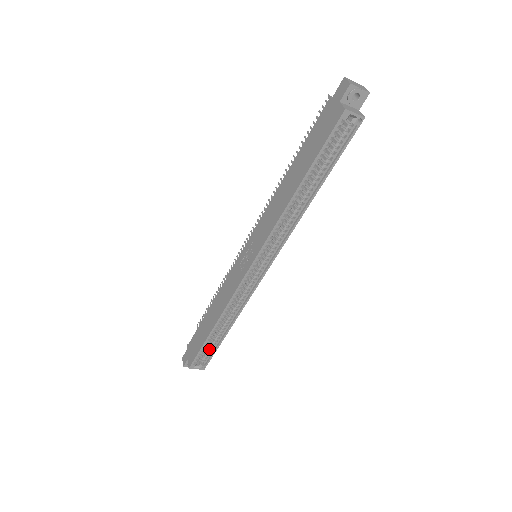
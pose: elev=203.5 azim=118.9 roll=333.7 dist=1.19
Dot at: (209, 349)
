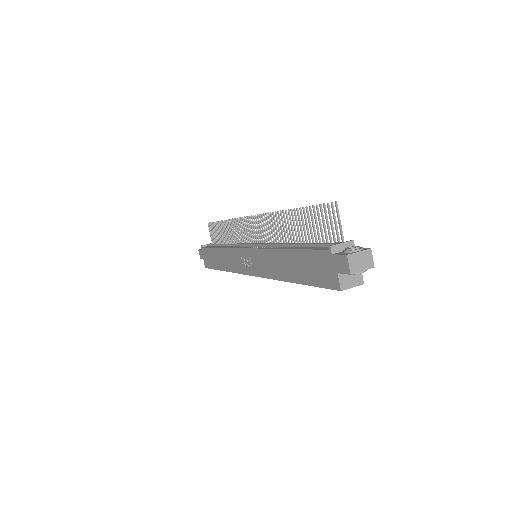
Dot at: occluded
